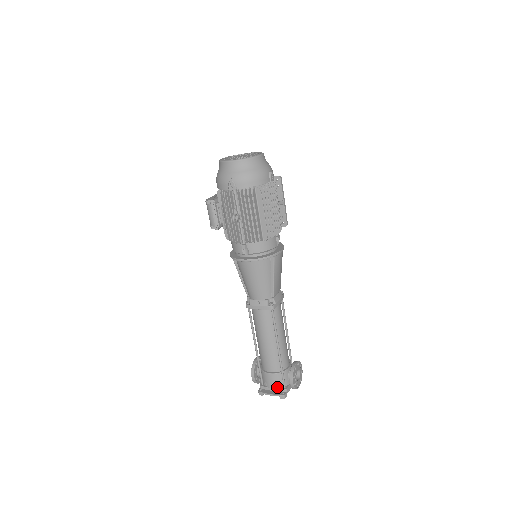
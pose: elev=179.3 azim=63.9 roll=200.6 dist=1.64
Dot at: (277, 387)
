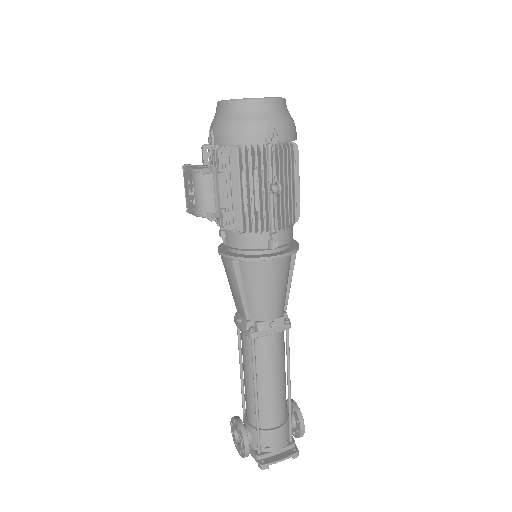
Dot at: (285, 445)
